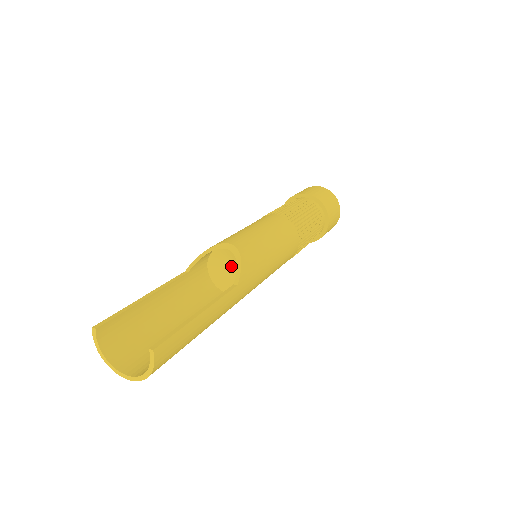
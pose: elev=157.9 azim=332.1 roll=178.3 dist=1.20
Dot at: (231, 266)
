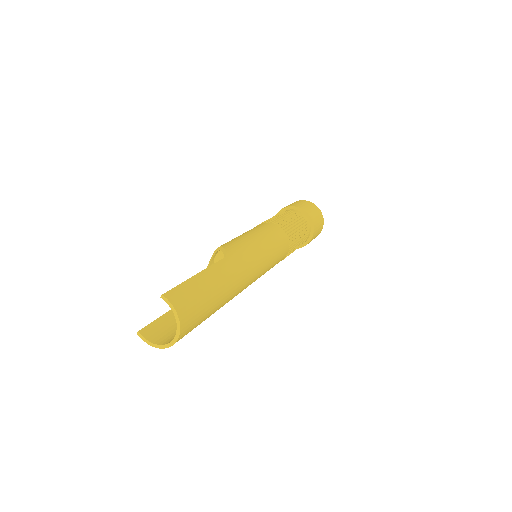
Dot at: occluded
